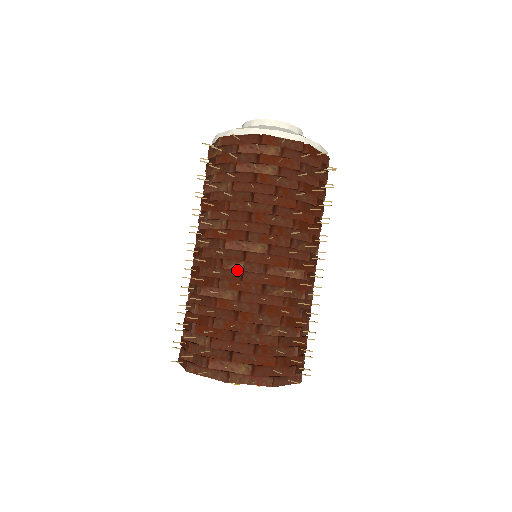
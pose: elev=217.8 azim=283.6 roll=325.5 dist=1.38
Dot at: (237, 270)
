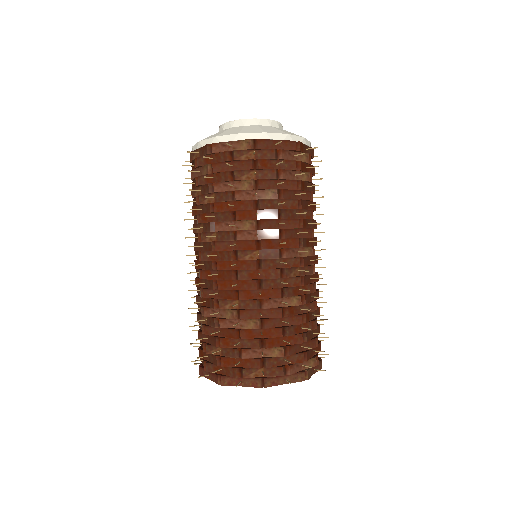
Dot at: (299, 277)
